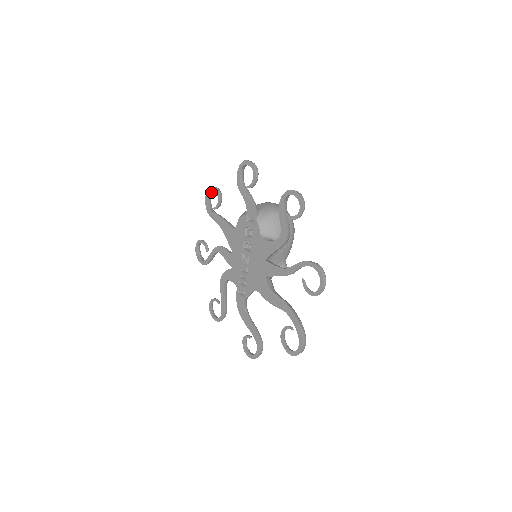
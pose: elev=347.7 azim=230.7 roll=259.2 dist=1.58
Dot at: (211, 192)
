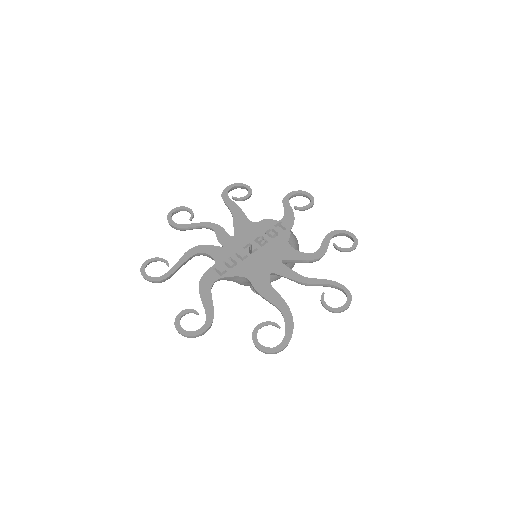
Dot at: (236, 188)
